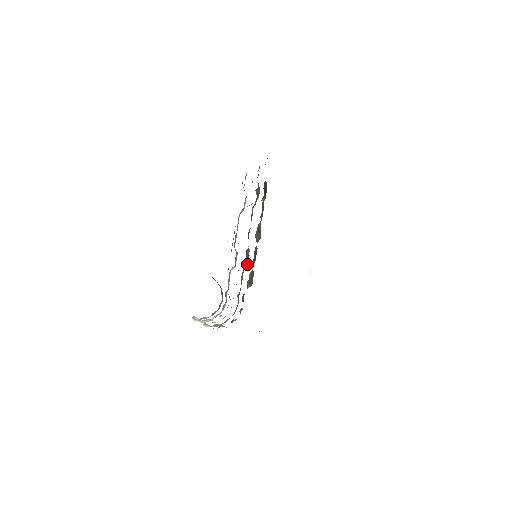
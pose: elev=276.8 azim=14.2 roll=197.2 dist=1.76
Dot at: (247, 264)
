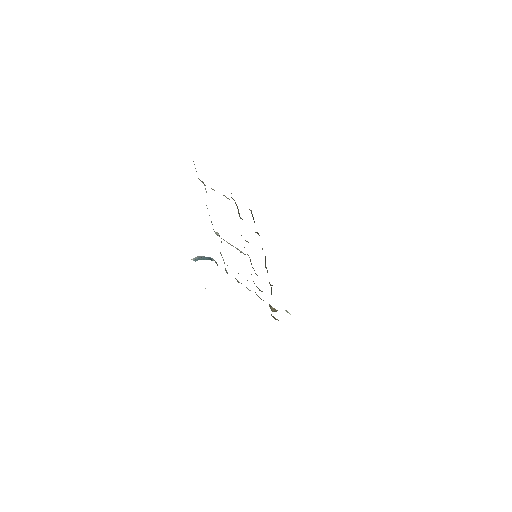
Dot at: occluded
